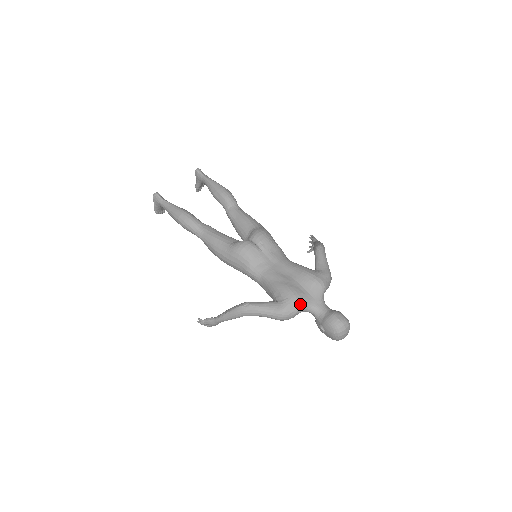
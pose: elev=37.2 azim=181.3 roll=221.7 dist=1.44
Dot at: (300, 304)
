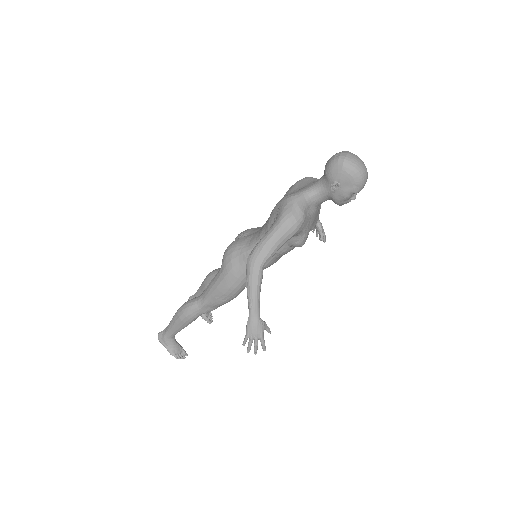
Dot at: (293, 195)
